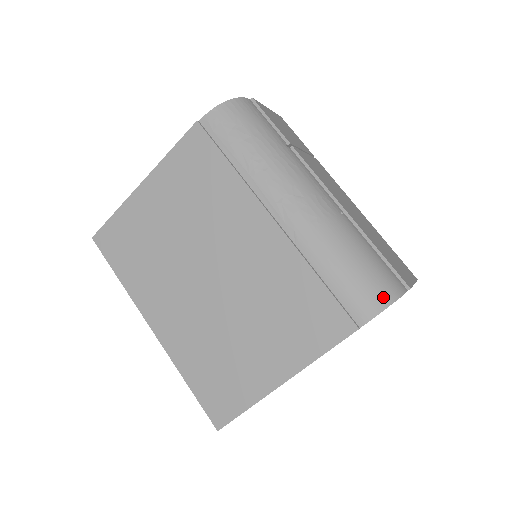
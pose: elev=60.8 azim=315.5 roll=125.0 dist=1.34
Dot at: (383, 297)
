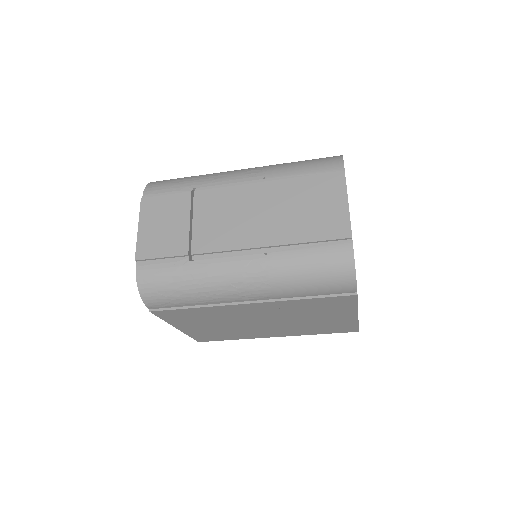
Dot at: (347, 274)
